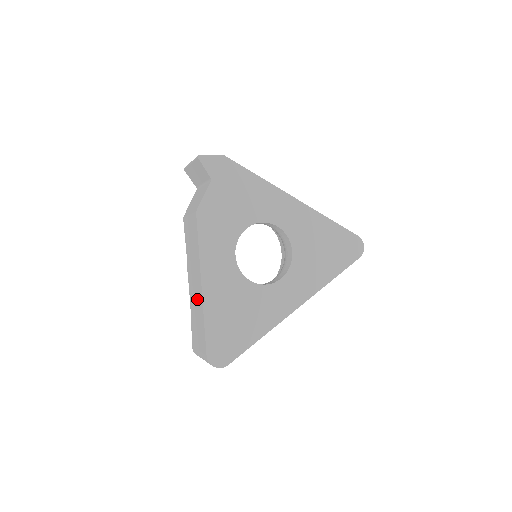
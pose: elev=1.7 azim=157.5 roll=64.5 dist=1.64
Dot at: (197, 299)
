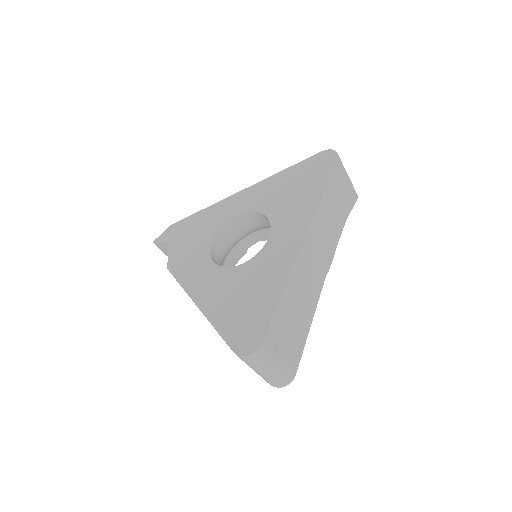
Dot at: occluded
